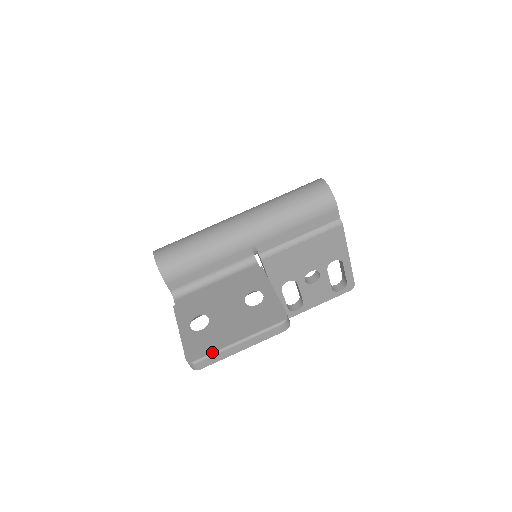
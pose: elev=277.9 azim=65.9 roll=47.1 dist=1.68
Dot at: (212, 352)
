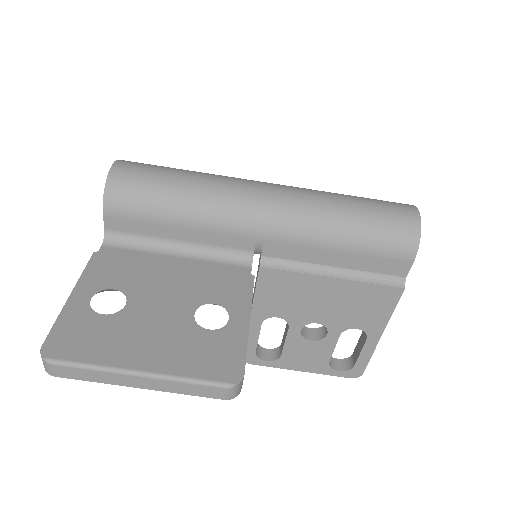
Dot at: (88, 362)
